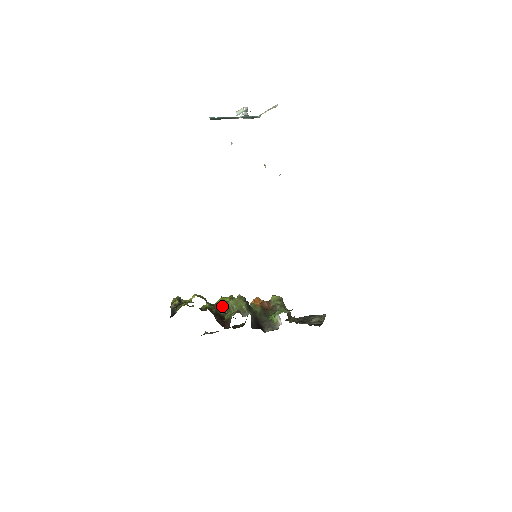
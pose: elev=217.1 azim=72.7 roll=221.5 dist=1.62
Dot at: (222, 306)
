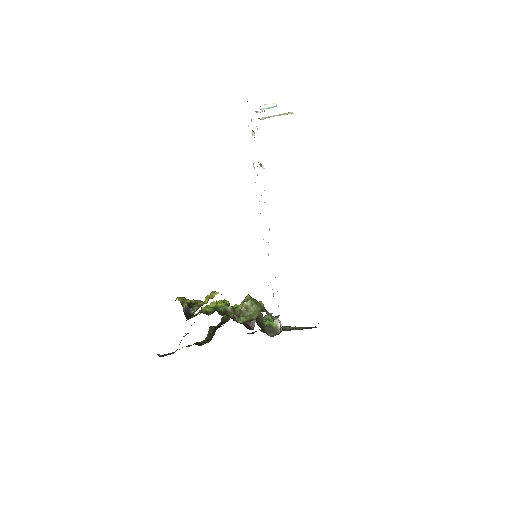
Dot at: (228, 309)
